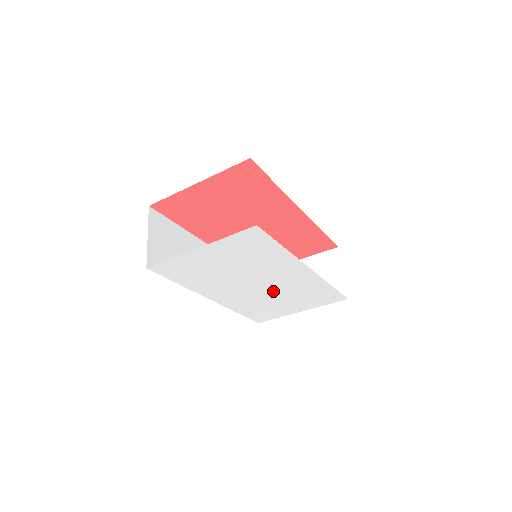
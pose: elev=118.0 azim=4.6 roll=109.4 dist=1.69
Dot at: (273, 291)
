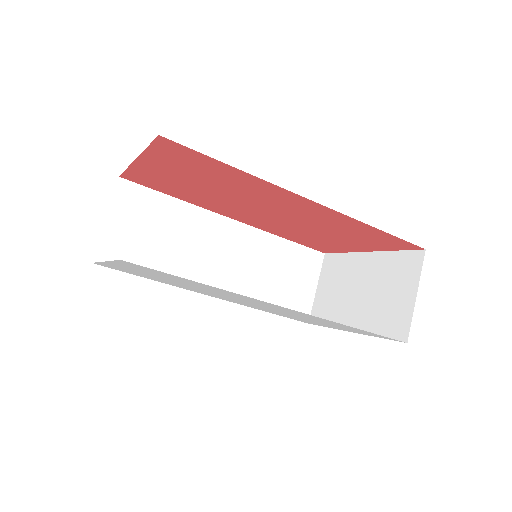
Dot at: occluded
